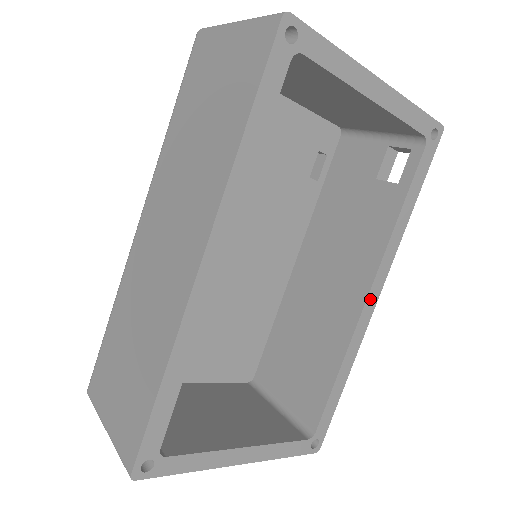
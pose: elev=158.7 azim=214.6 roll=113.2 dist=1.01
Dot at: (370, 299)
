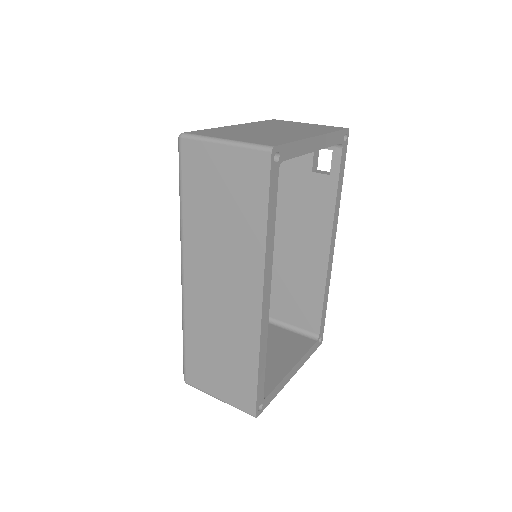
Dot at: (331, 251)
